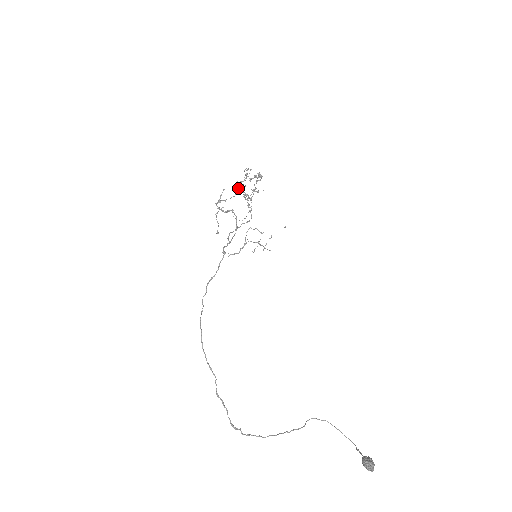
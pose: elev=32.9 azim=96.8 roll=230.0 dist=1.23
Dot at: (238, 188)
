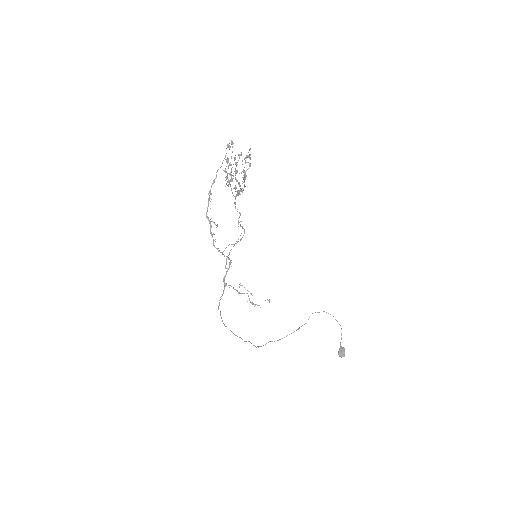
Dot at: (227, 145)
